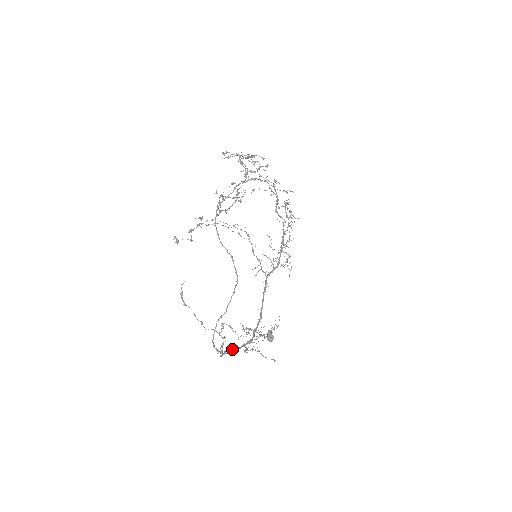
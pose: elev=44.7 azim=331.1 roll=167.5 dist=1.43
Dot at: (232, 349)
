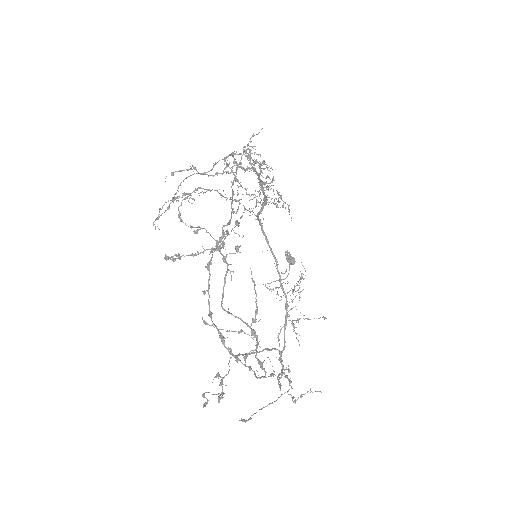
Dot at: (279, 333)
